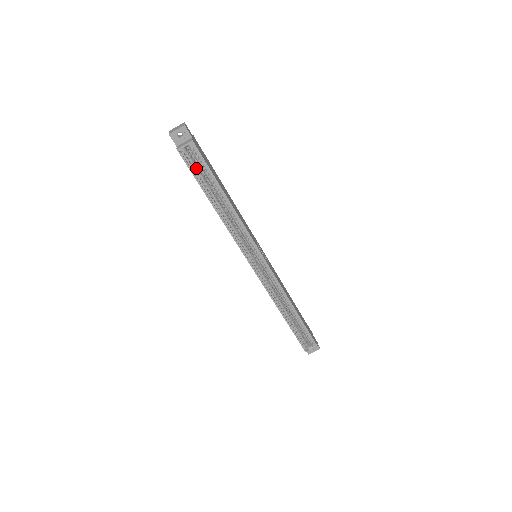
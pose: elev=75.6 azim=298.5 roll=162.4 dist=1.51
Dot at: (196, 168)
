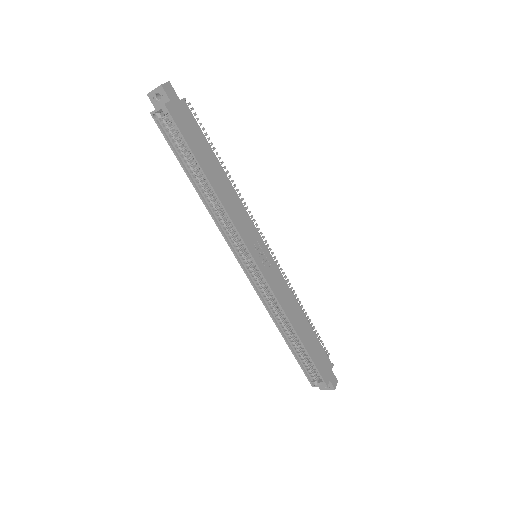
Dot at: (174, 138)
